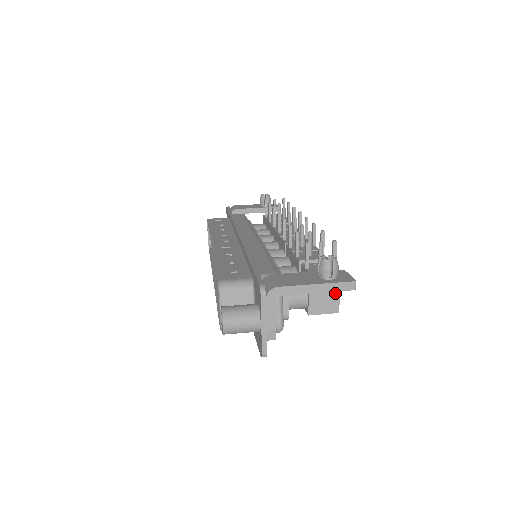
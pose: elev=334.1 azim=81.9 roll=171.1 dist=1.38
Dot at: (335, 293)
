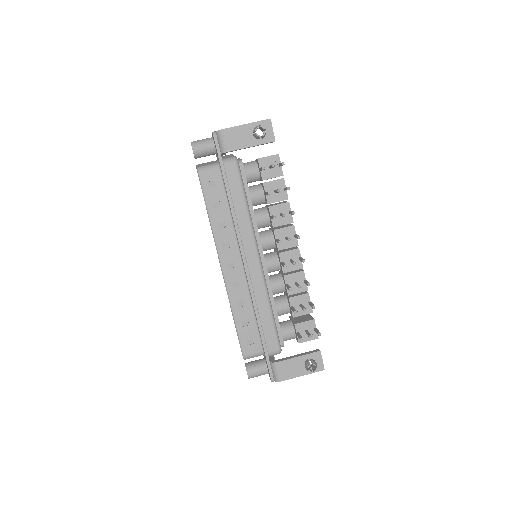
Dot at: occluded
